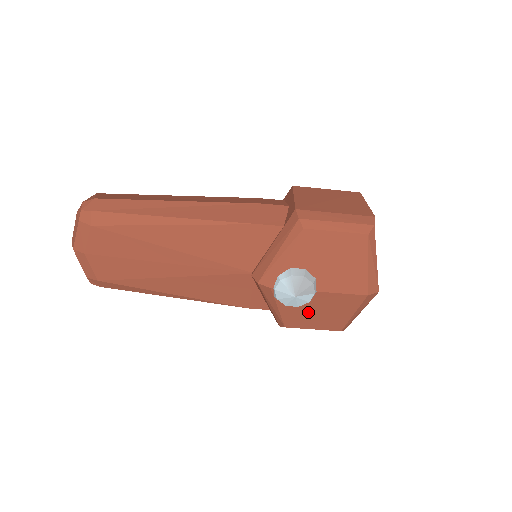
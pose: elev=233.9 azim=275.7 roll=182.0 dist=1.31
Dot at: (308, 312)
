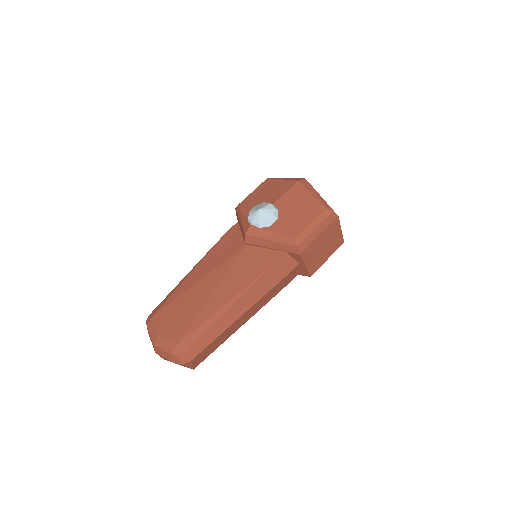
Dot at: (289, 218)
